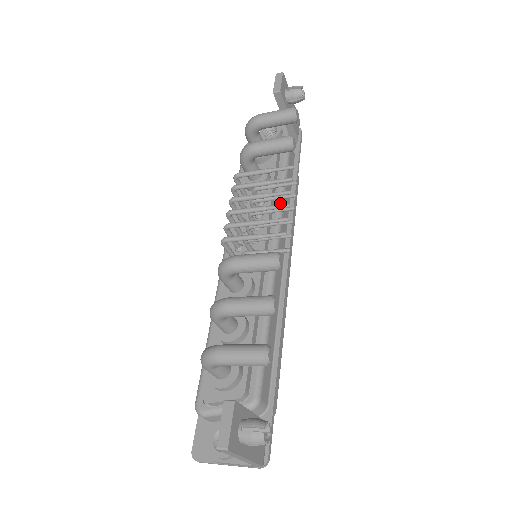
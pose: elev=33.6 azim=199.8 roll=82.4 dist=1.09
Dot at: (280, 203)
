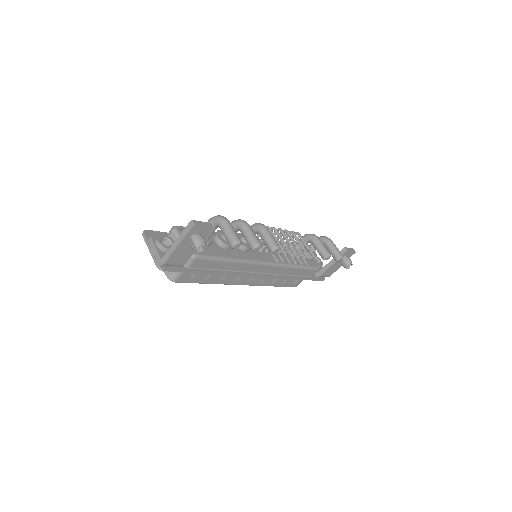
Dot at: (289, 265)
